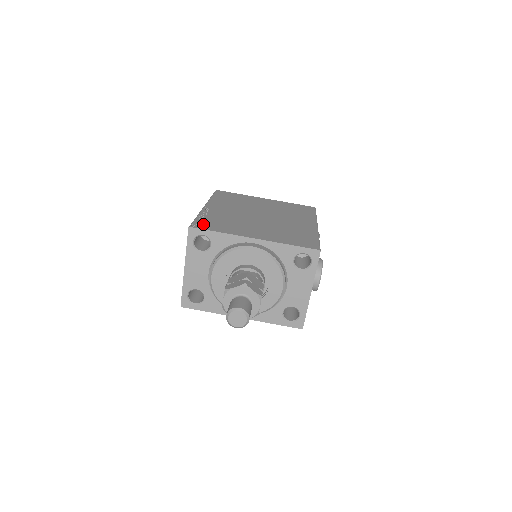
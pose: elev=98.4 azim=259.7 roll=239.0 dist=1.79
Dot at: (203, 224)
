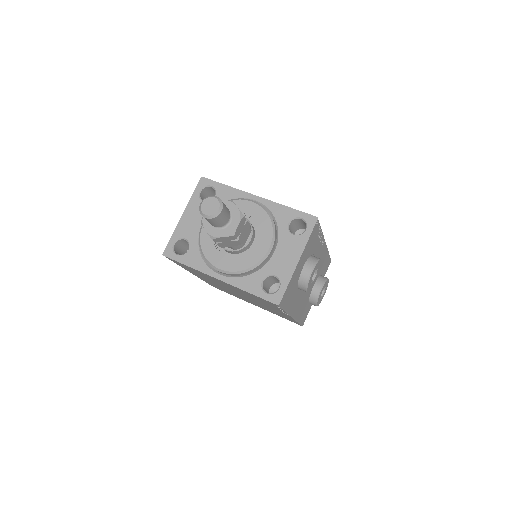
Dot at: occluded
